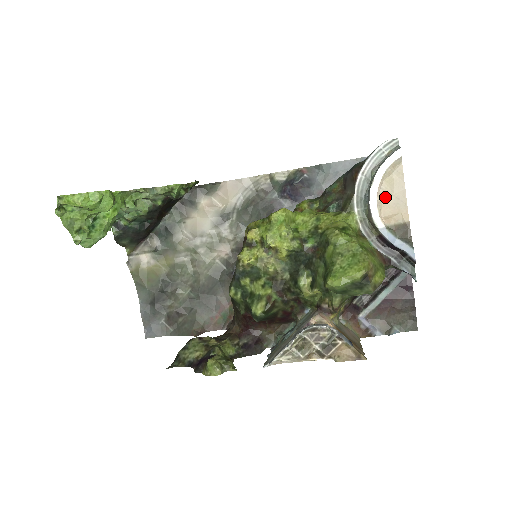
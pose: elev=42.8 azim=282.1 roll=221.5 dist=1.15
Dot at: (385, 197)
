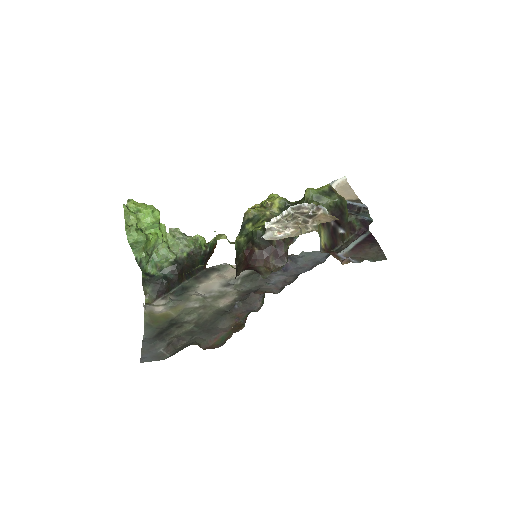
Dot at: (341, 192)
